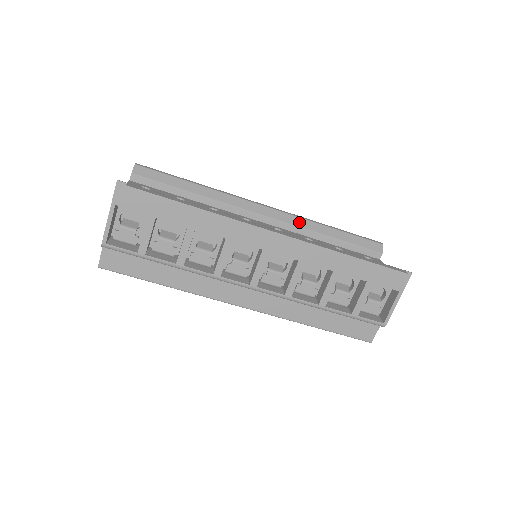
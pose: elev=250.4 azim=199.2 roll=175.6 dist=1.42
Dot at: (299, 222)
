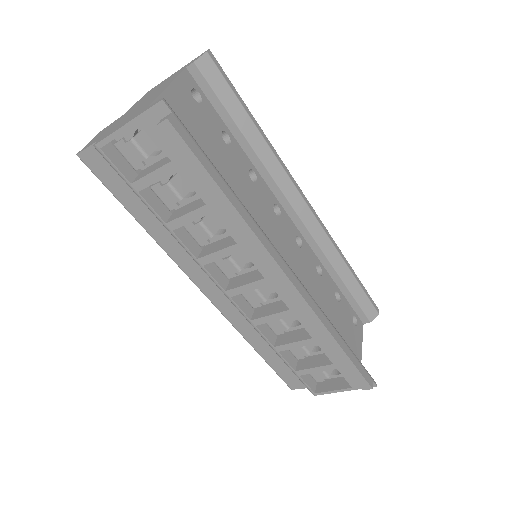
Dot at: (326, 244)
